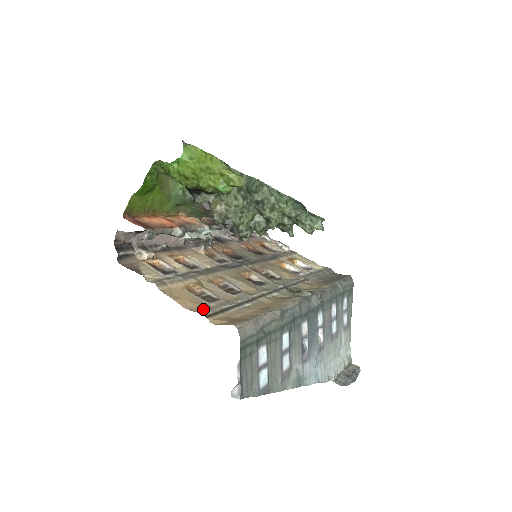
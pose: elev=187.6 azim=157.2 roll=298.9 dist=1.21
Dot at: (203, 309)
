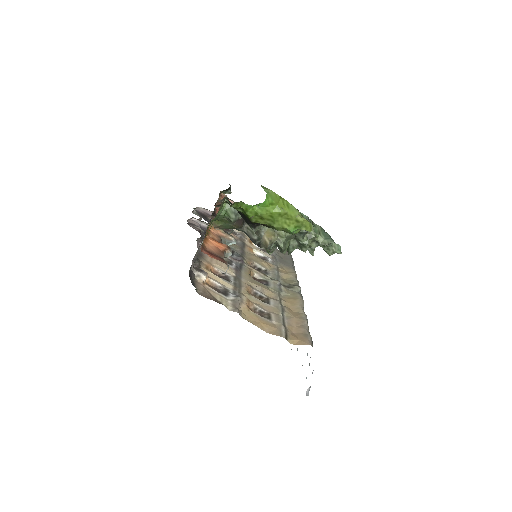
Dot at: (276, 330)
